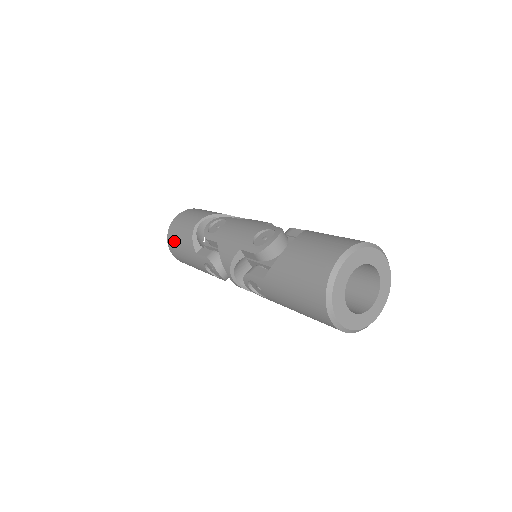
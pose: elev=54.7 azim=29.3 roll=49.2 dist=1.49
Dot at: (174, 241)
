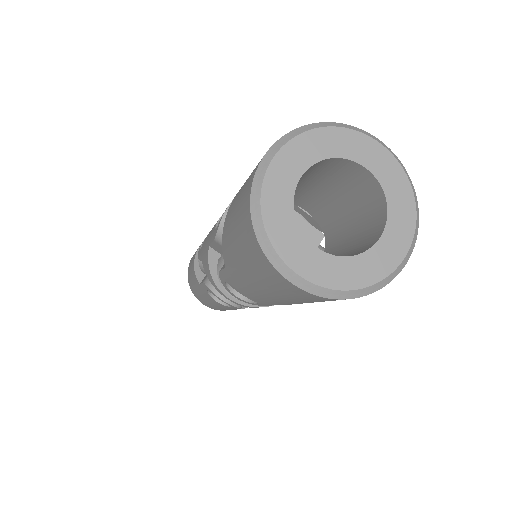
Dot at: (191, 283)
